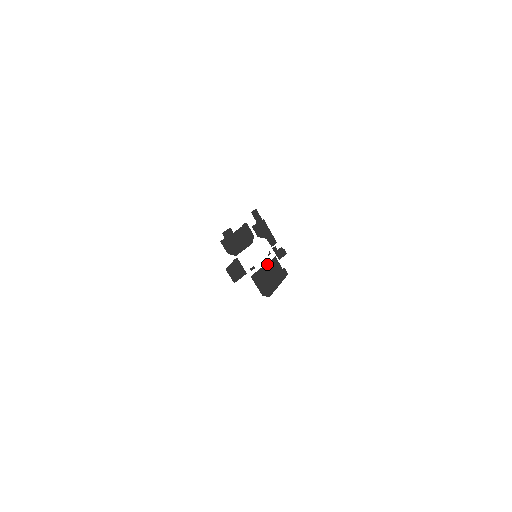
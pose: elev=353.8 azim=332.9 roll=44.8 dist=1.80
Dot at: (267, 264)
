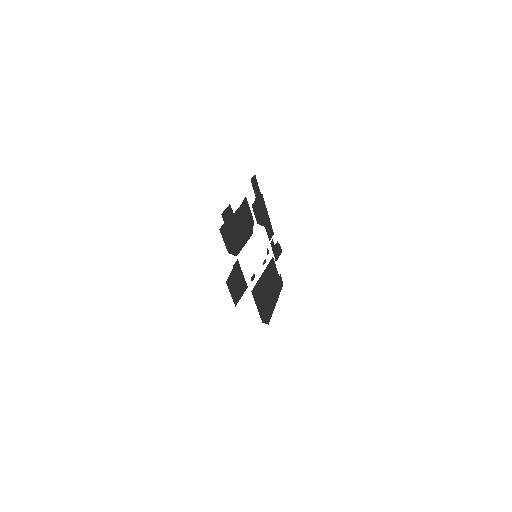
Dot at: (266, 269)
